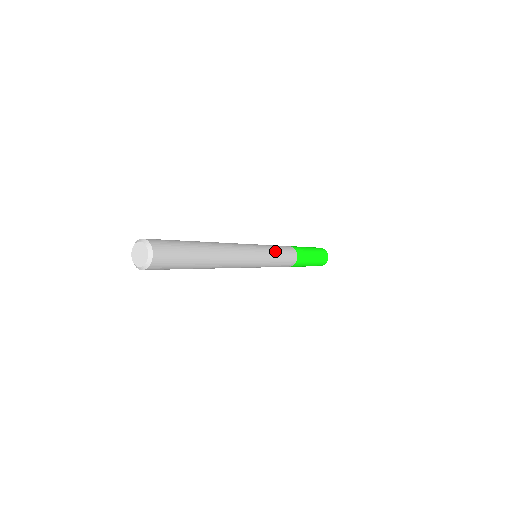
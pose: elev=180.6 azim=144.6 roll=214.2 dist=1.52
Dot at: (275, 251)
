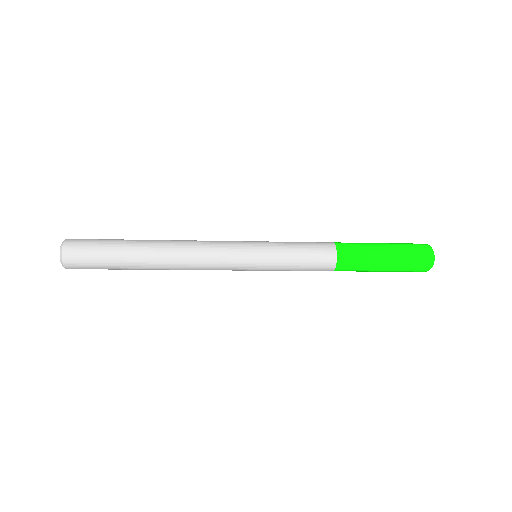
Dot at: (282, 261)
